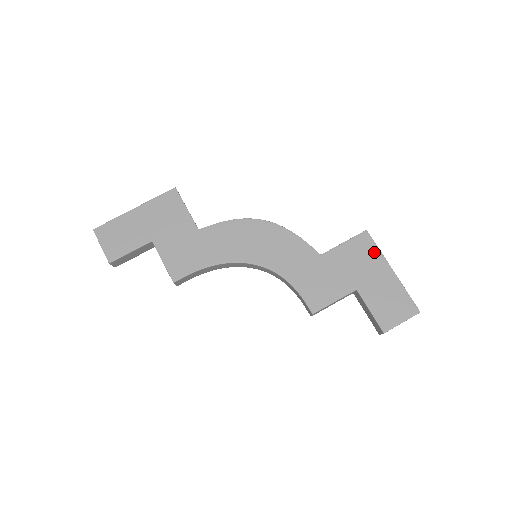
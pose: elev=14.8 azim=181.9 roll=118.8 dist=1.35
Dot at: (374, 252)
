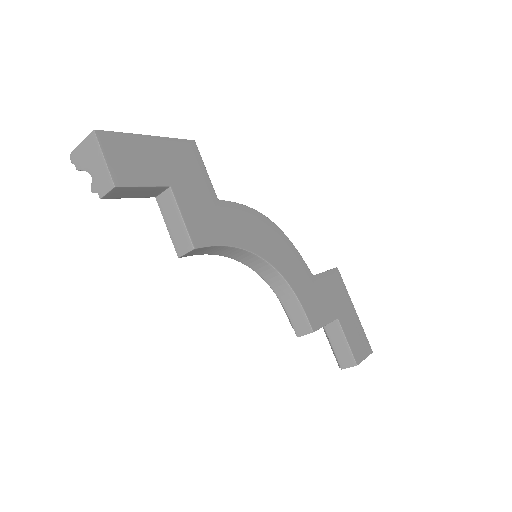
Dot at: (344, 289)
